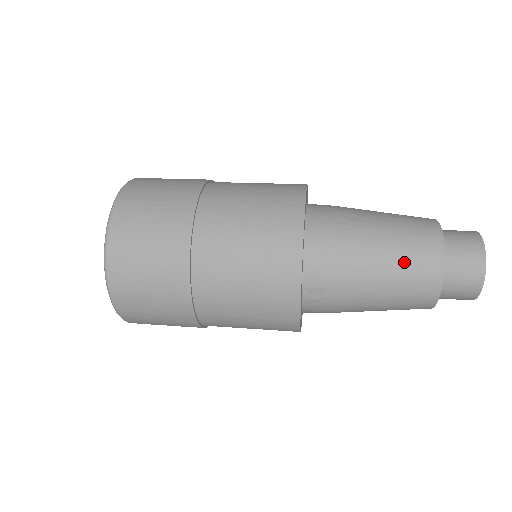
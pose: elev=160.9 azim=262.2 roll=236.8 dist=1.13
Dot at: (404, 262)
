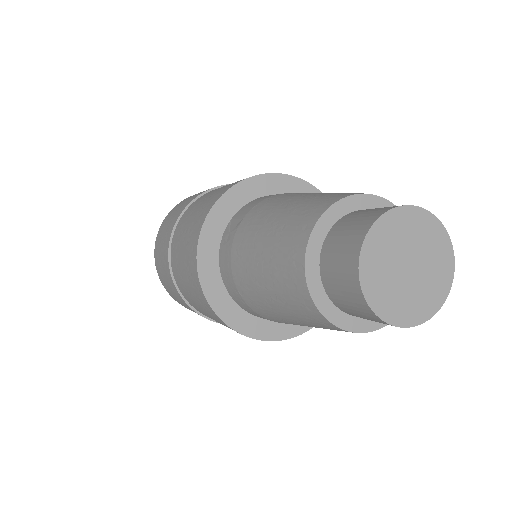
Dot at: (311, 198)
